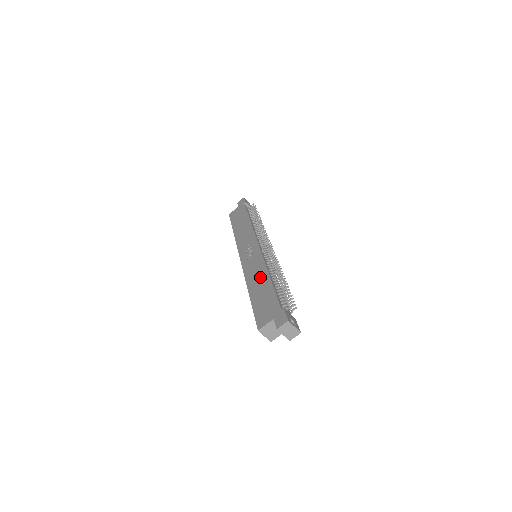
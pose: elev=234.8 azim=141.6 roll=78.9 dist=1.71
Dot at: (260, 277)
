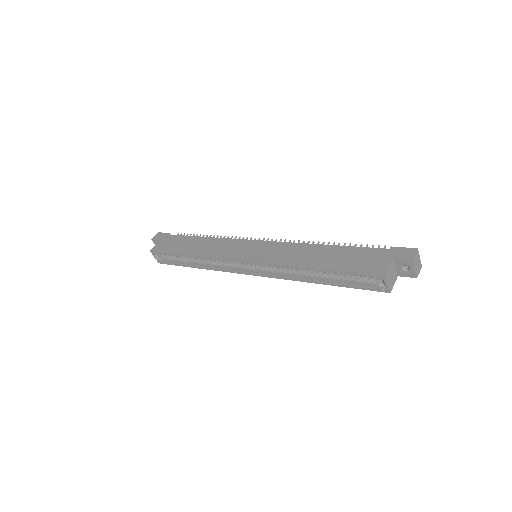
Dot at: (309, 252)
